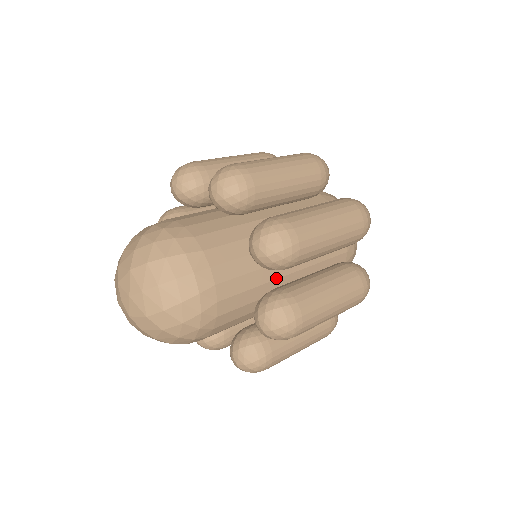
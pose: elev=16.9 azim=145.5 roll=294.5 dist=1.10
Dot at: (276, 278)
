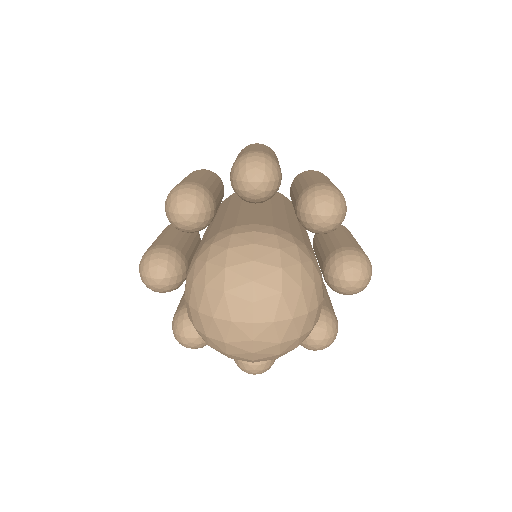
Dot at: occluded
